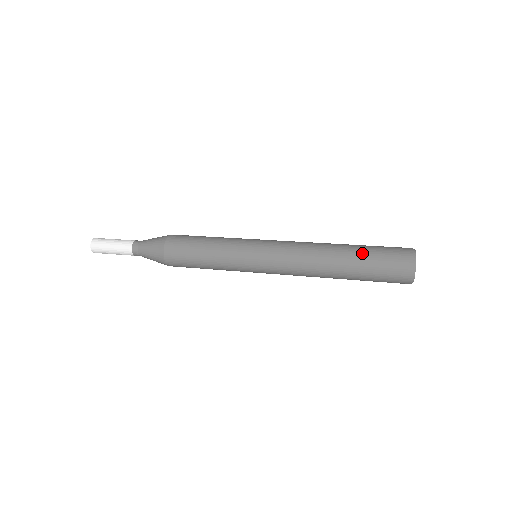
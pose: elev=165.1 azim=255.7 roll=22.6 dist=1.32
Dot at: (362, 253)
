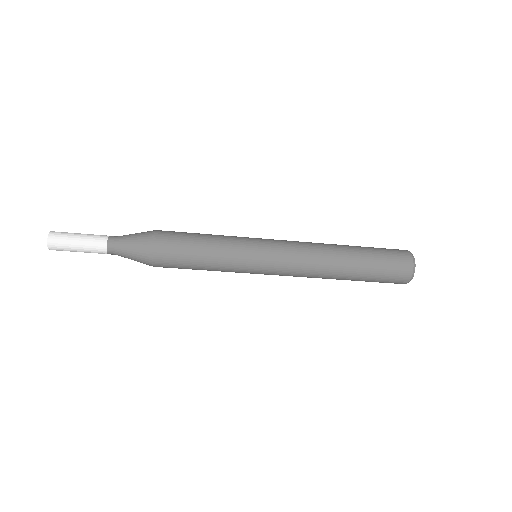
Dot at: (367, 251)
